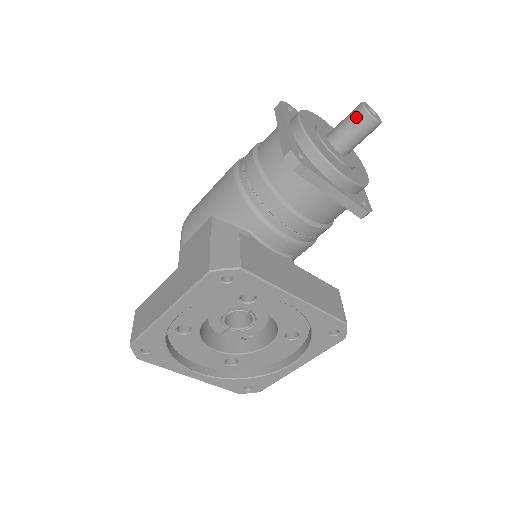
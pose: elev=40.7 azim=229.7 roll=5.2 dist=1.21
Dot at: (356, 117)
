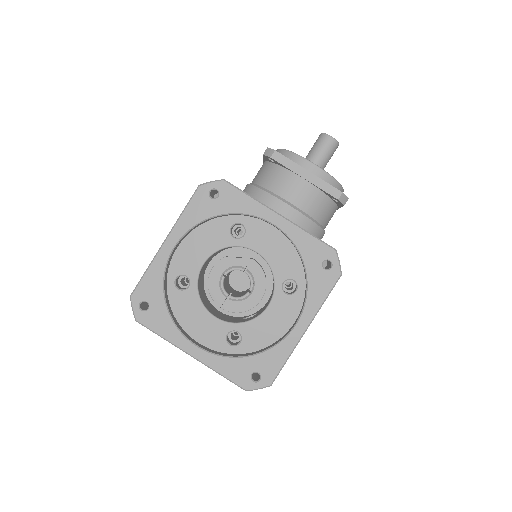
Dot at: (318, 140)
